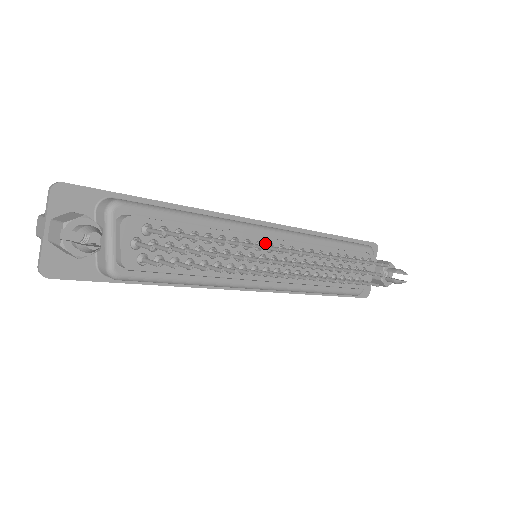
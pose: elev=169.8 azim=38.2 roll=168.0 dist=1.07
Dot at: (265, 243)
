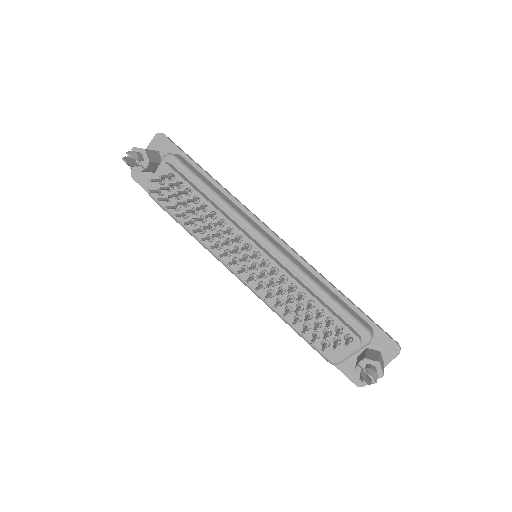
Dot at: (246, 241)
